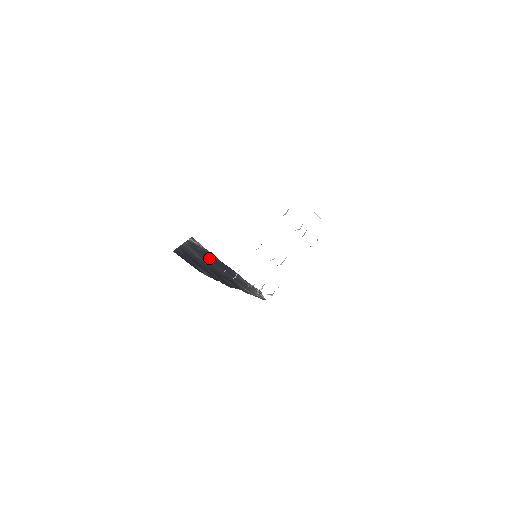
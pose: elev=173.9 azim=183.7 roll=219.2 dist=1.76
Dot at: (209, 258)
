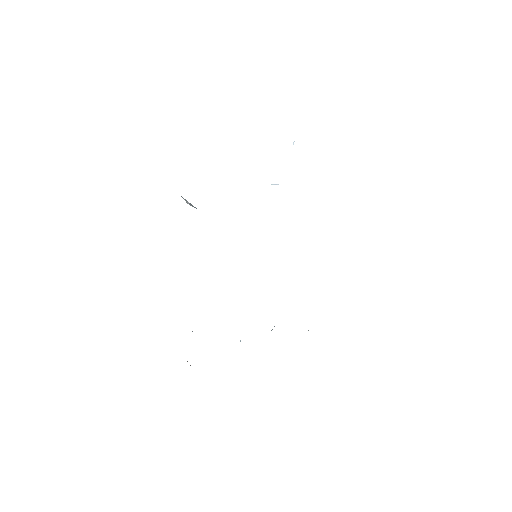
Dot at: occluded
